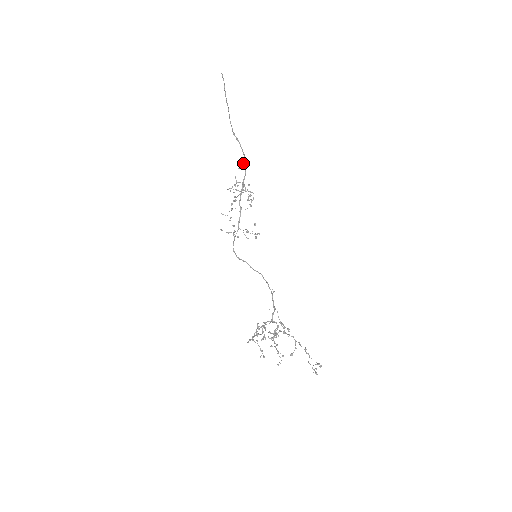
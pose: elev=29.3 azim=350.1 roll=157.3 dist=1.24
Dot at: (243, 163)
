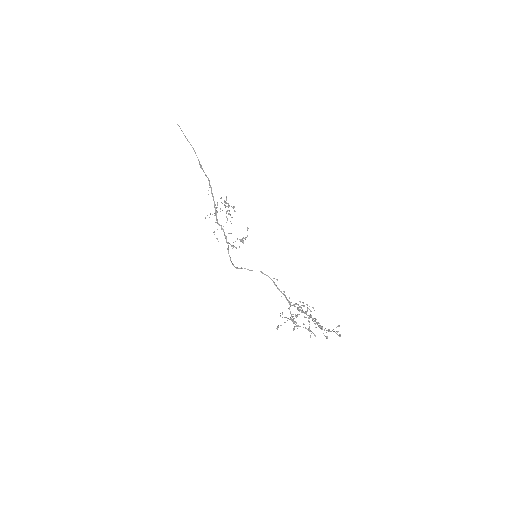
Dot at: occluded
